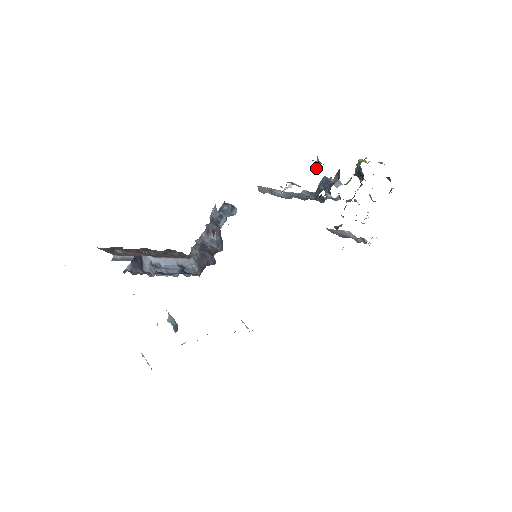
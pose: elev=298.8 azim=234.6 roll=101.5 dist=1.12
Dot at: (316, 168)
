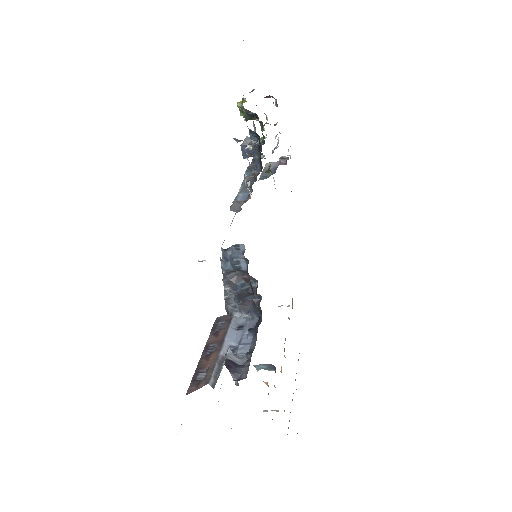
Dot at: (247, 148)
